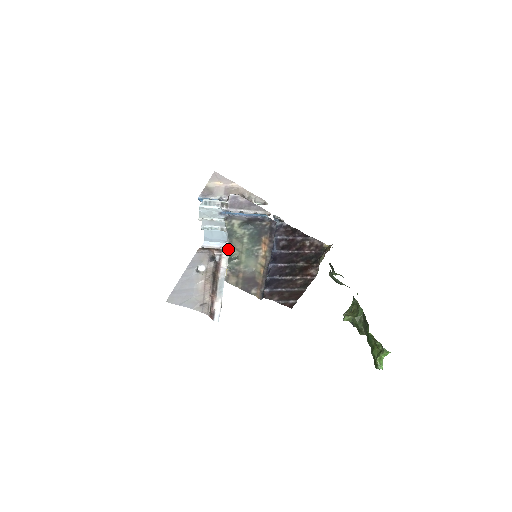
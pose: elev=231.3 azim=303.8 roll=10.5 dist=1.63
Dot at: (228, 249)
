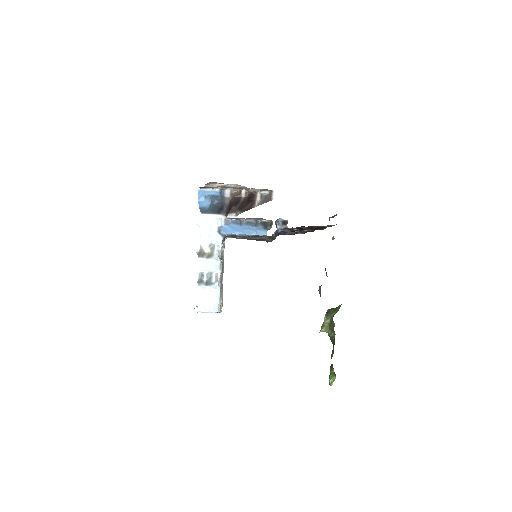
Dot at: (219, 312)
